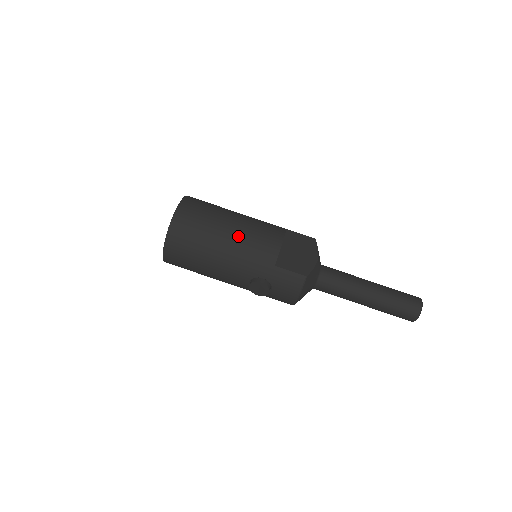
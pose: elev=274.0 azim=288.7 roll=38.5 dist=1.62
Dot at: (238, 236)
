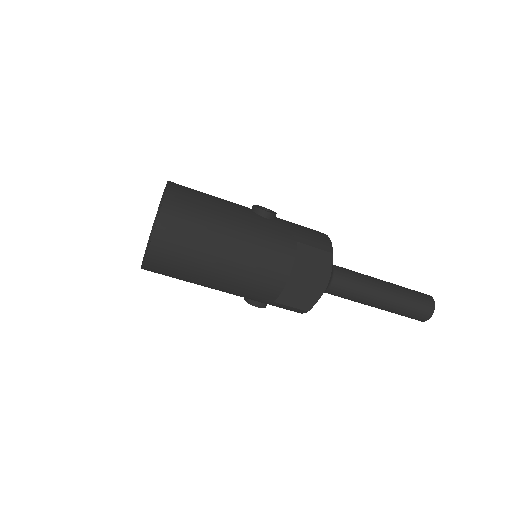
Dot at: (231, 277)
